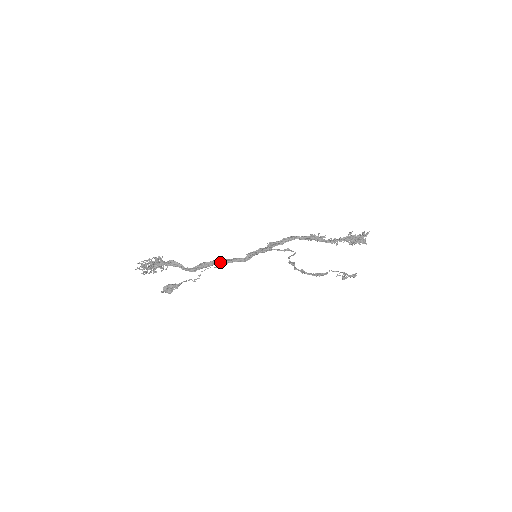
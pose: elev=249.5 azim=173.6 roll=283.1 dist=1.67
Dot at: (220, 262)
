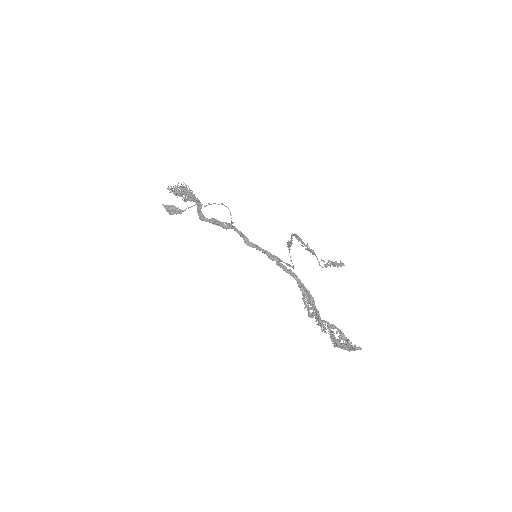
Dot at: (230, 224)
